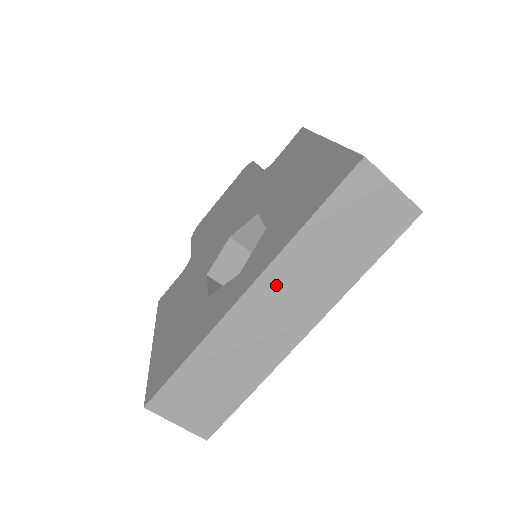
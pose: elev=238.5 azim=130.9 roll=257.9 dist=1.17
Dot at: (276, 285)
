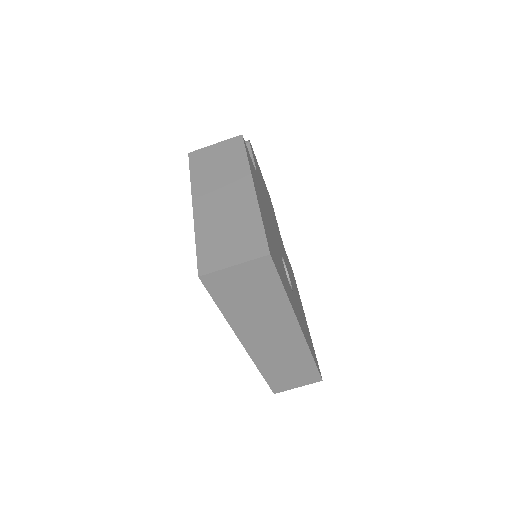
Dot at: (252, 335)
